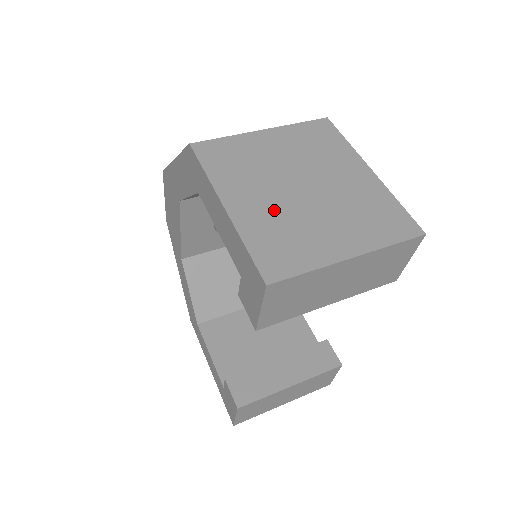
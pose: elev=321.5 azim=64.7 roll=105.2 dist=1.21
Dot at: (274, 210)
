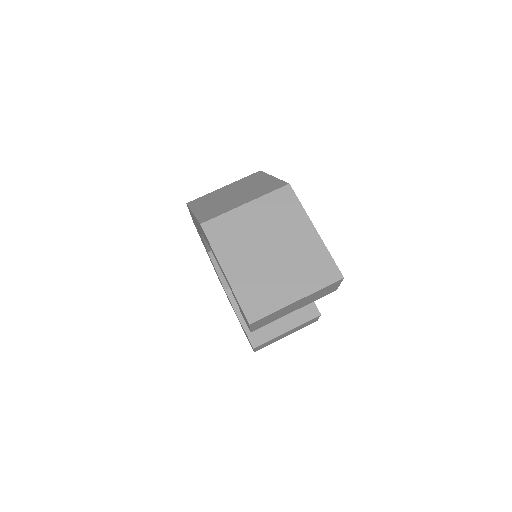
Dot at: (253, 271)
